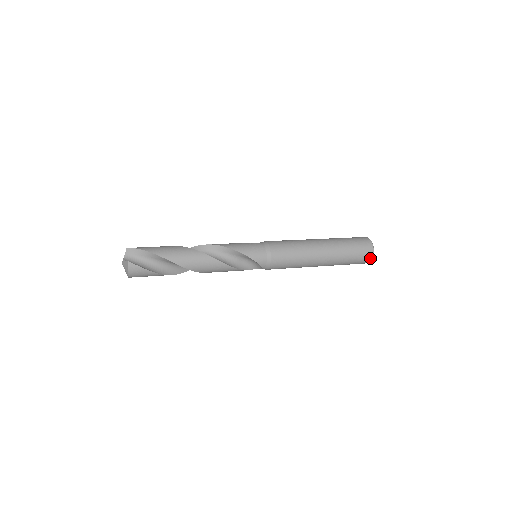
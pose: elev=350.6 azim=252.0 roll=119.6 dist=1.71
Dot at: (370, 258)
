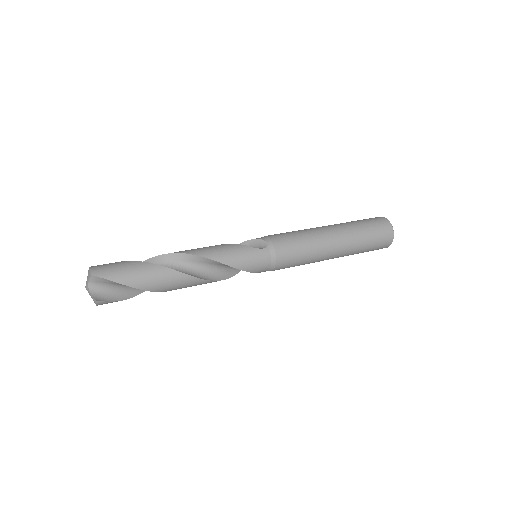
Dot at: occluded
